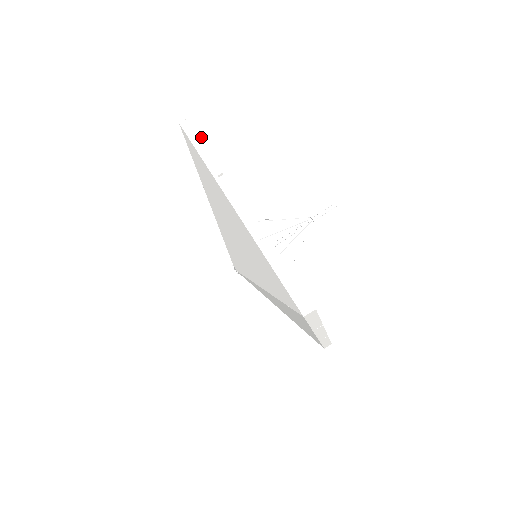
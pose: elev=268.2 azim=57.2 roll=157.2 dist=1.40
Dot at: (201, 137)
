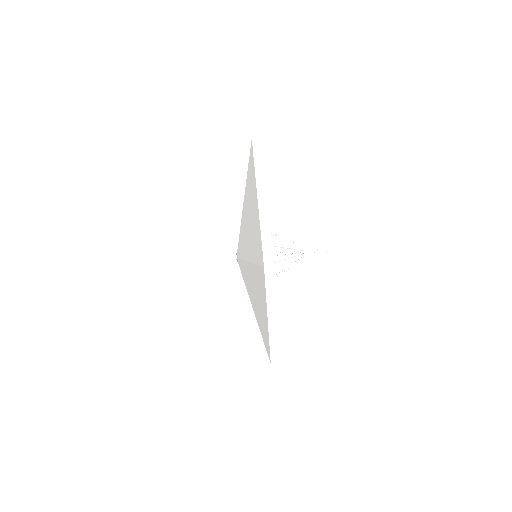
Dot at: occluded
